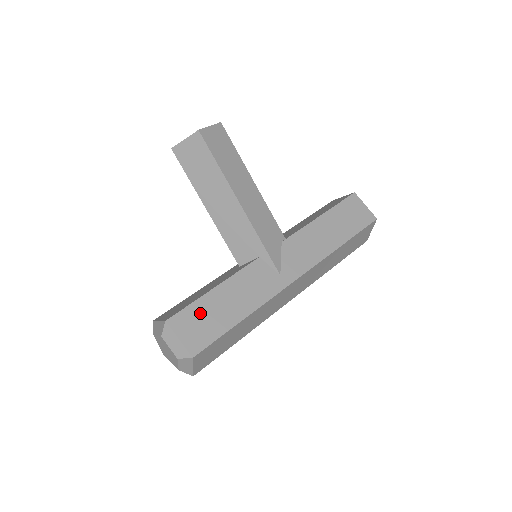
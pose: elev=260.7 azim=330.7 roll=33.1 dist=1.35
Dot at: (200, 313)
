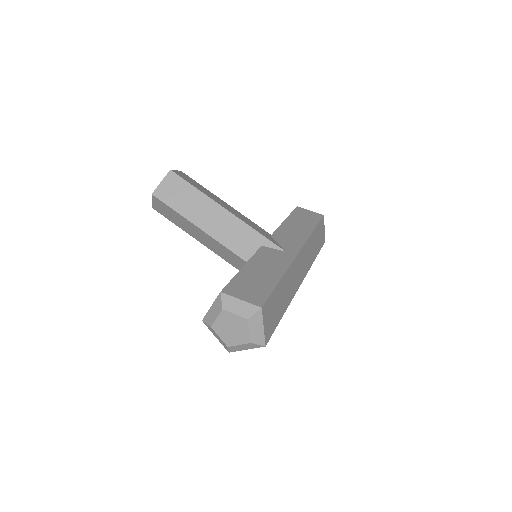
Dot at: (244, 282)
